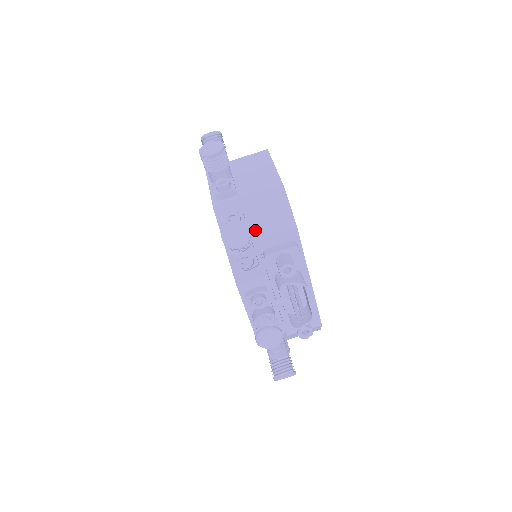
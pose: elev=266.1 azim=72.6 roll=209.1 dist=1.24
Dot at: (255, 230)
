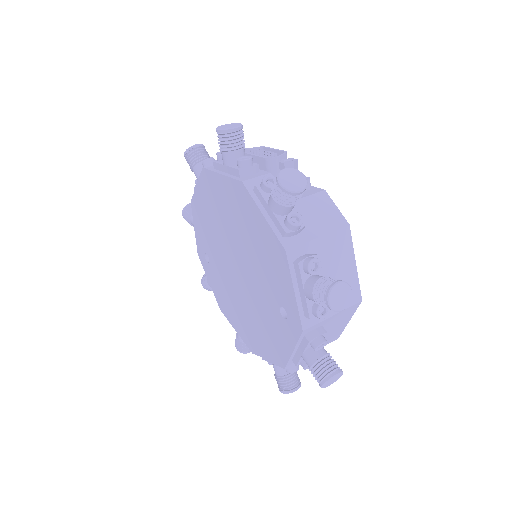
Dot at: occluded
